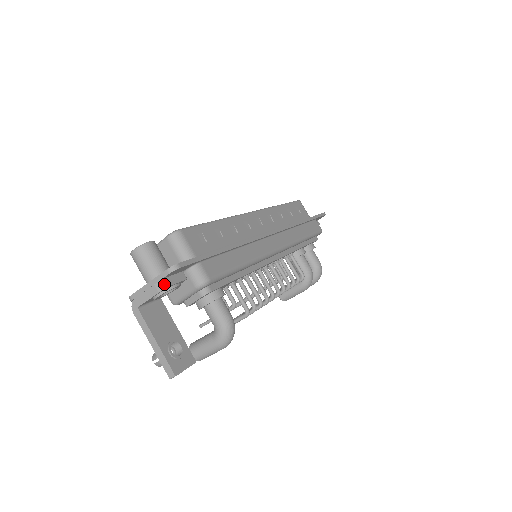
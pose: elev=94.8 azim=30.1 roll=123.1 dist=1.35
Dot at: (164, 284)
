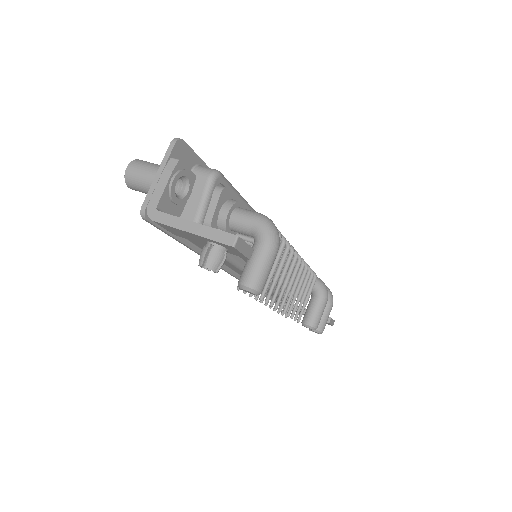
Dot at: (174, 160)
